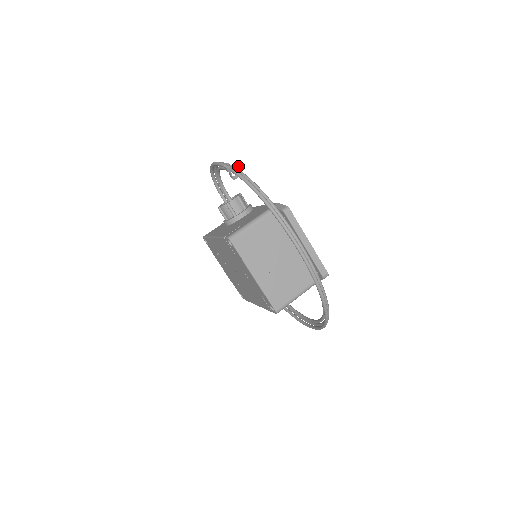
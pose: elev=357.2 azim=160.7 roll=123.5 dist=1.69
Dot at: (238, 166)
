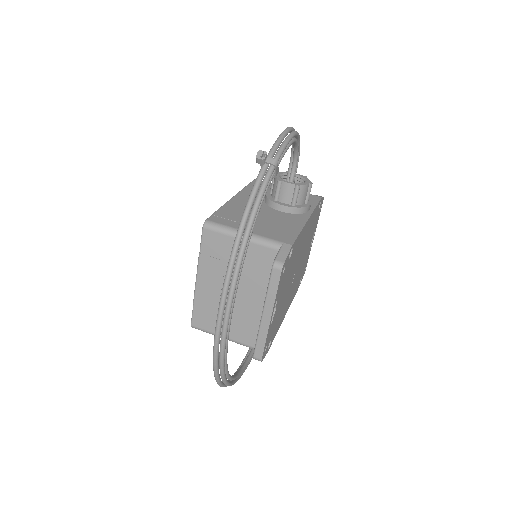
Dot at: (276, 167)
